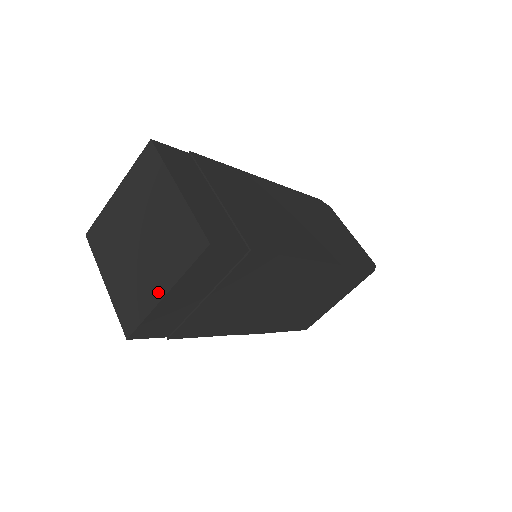
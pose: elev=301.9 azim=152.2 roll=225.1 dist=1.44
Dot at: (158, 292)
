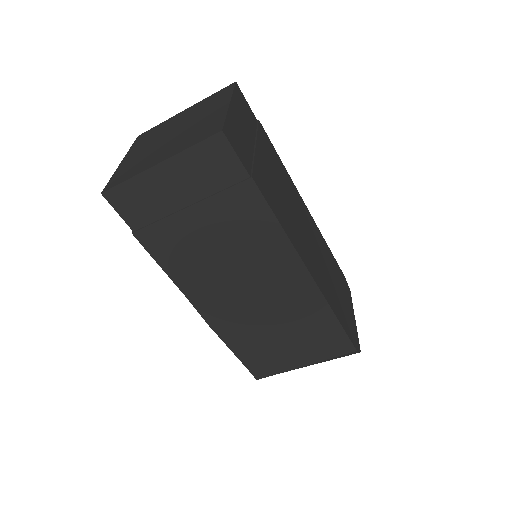
Dot at: (155, 162)
